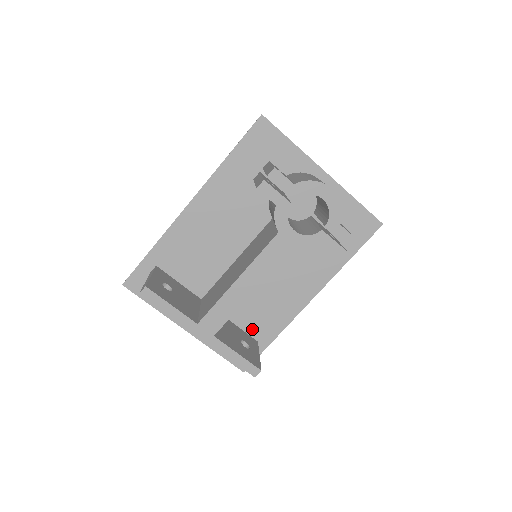
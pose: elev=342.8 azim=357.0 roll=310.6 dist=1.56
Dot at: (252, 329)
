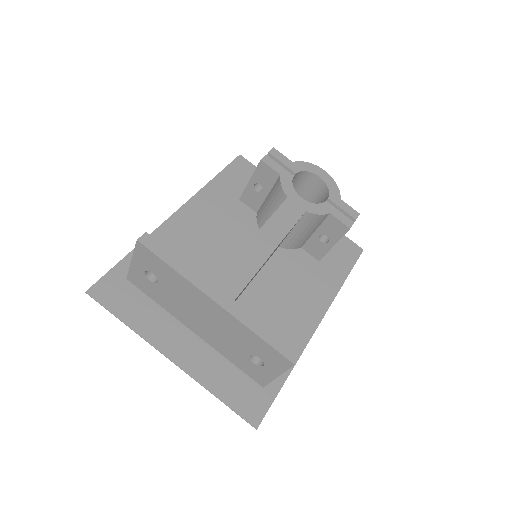
Dot at: occluded
